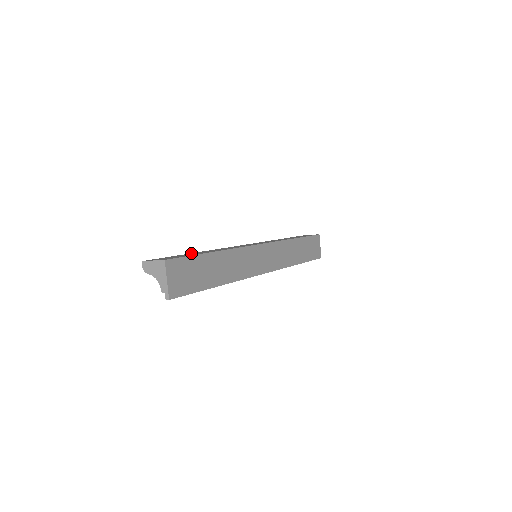
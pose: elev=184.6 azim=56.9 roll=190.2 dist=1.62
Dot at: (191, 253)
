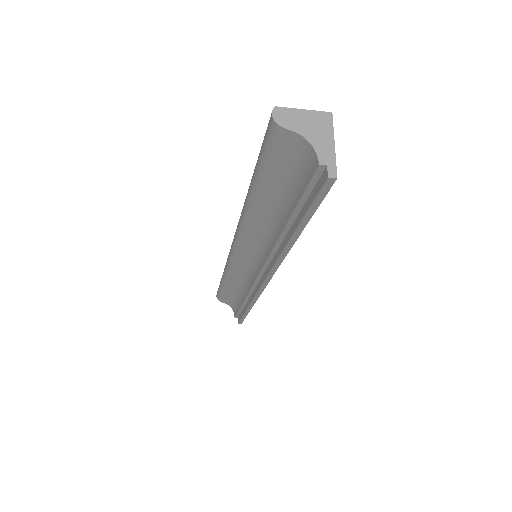
Dot at: occluded
